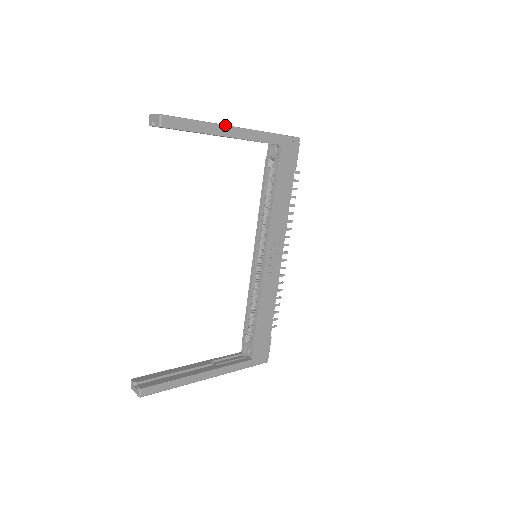
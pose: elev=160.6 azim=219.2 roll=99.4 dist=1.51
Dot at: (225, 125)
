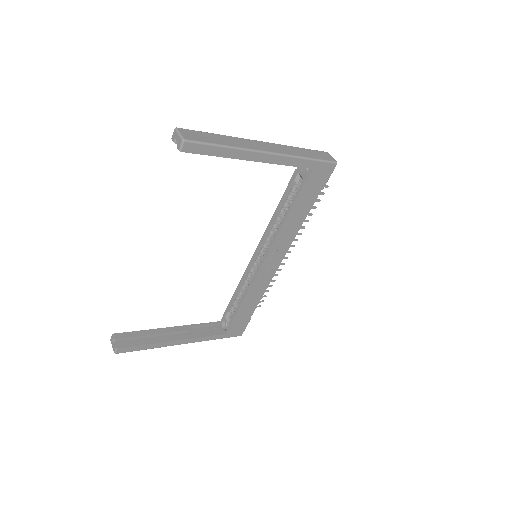
Dot at: (254, 150)
